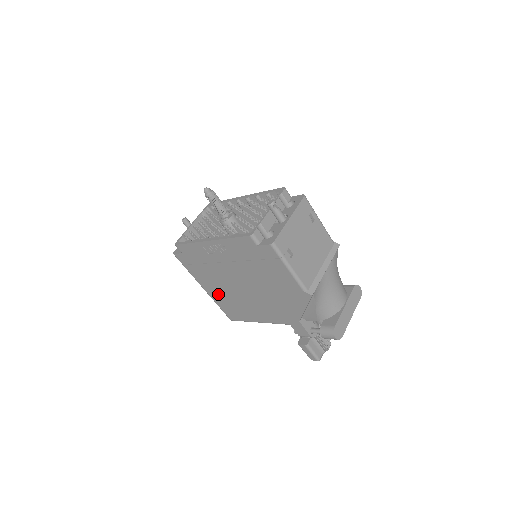
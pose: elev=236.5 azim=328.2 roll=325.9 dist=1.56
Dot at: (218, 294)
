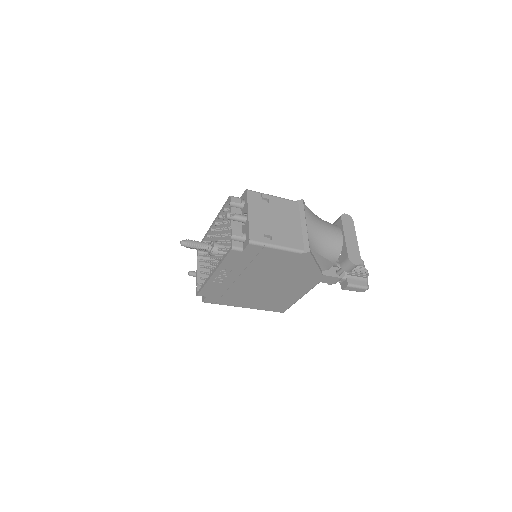
Dot at: (256, 303)
